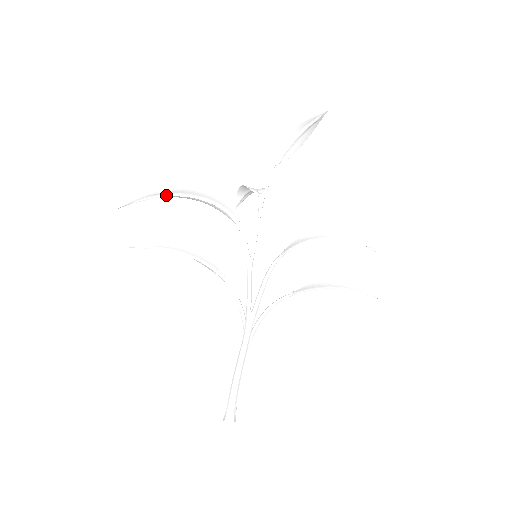
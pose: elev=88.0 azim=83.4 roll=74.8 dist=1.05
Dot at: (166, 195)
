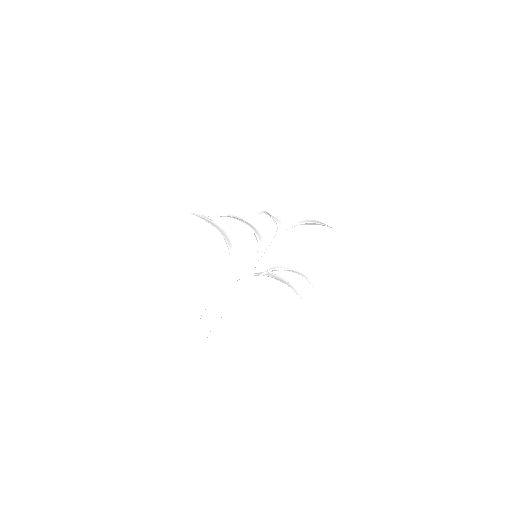
Dot at: occluded
